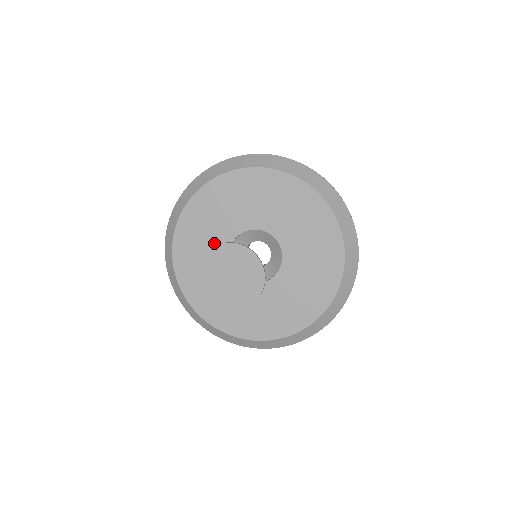
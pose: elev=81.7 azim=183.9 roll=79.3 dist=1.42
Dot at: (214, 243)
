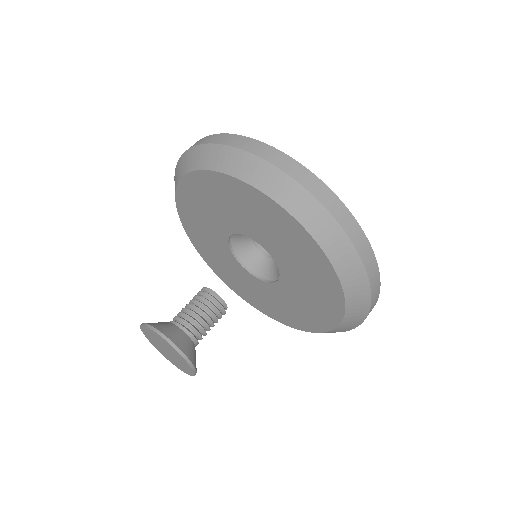
Dot at: (218, 219)
